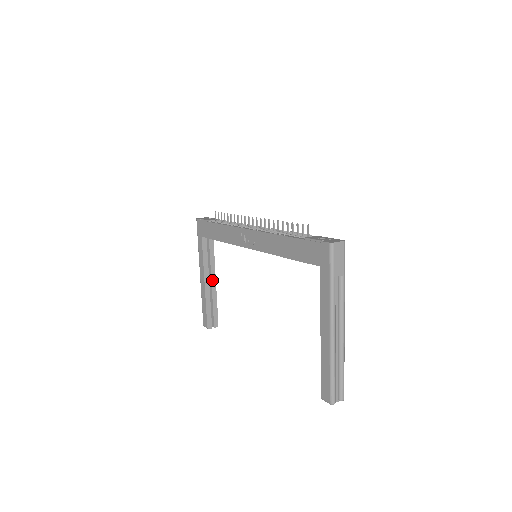
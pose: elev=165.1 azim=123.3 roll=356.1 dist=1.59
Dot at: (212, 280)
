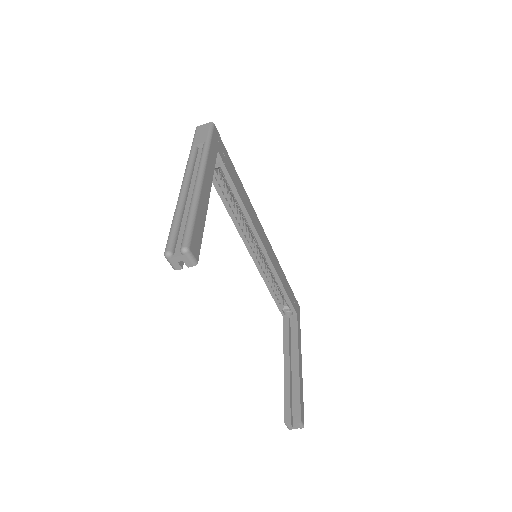
Dot at: (294, 362)
